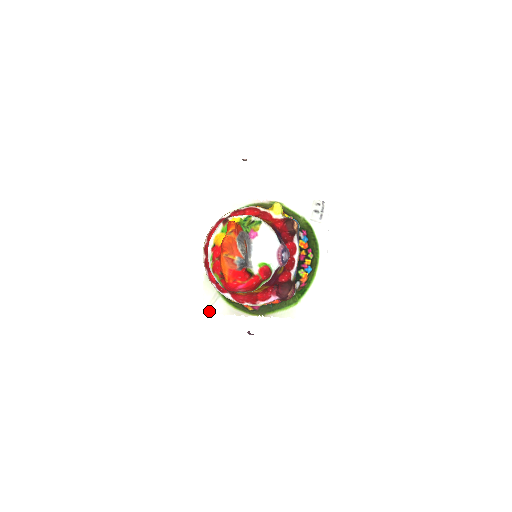
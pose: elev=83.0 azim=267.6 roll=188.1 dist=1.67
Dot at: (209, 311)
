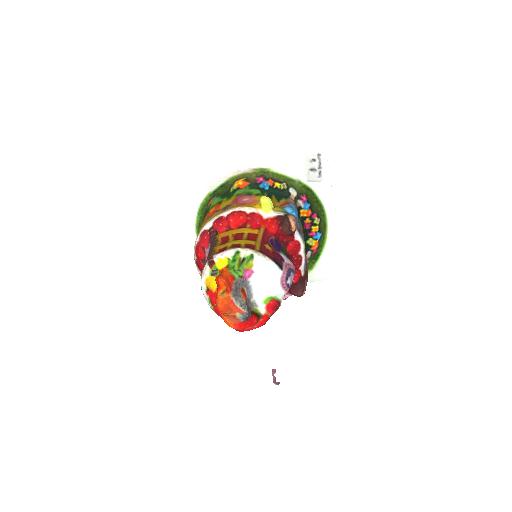
Dot at: occluded
